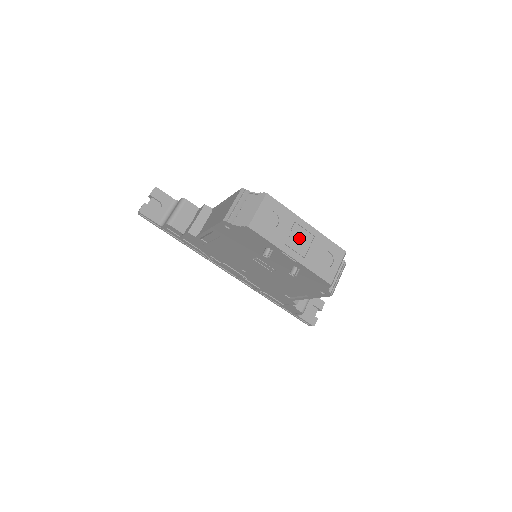
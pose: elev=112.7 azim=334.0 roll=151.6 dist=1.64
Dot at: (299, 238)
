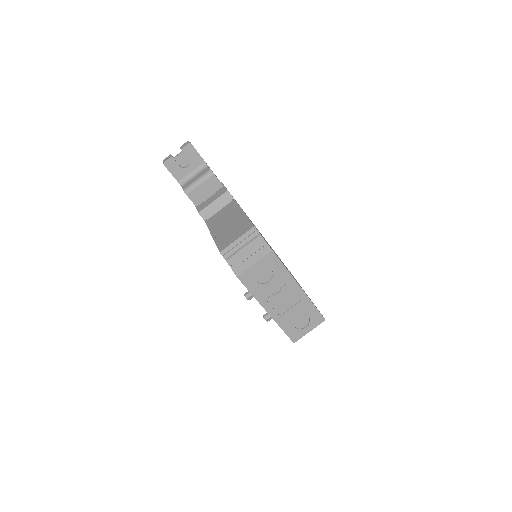
Dot at: (284, 298)
